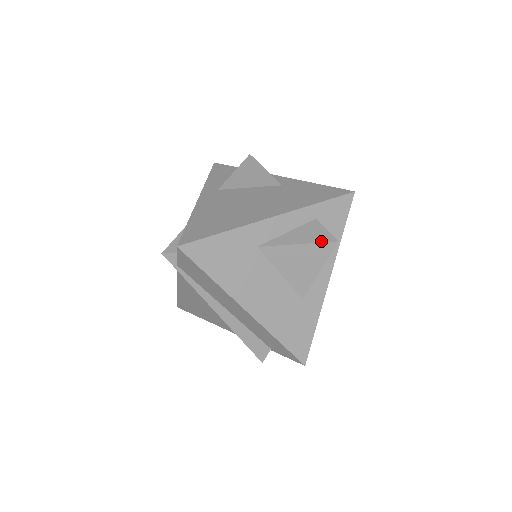
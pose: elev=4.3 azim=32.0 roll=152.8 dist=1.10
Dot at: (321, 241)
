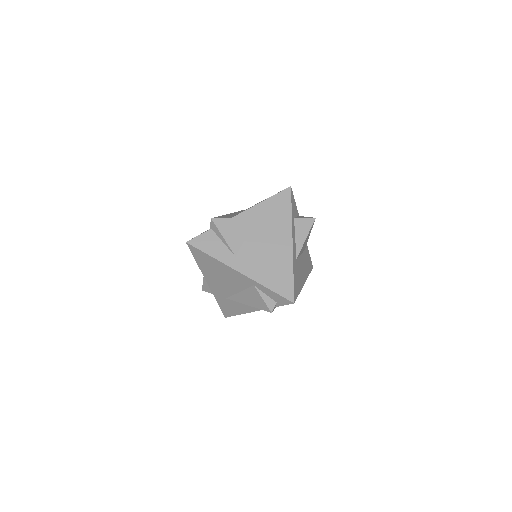
Dot at: (311, 226)
